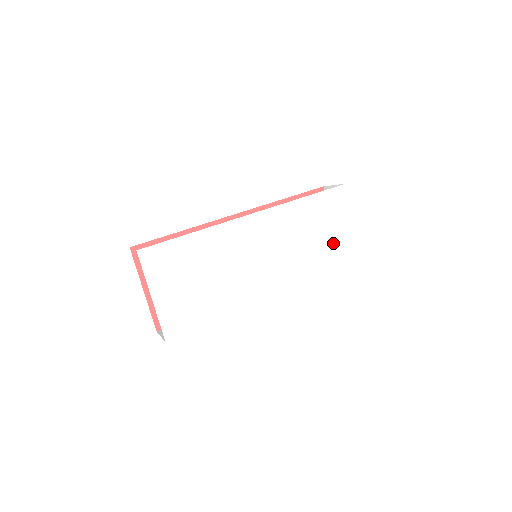
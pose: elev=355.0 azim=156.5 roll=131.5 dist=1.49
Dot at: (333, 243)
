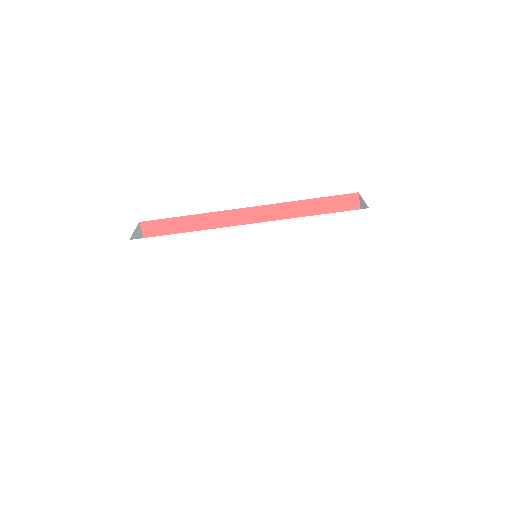
Dot at: (338, 265)
